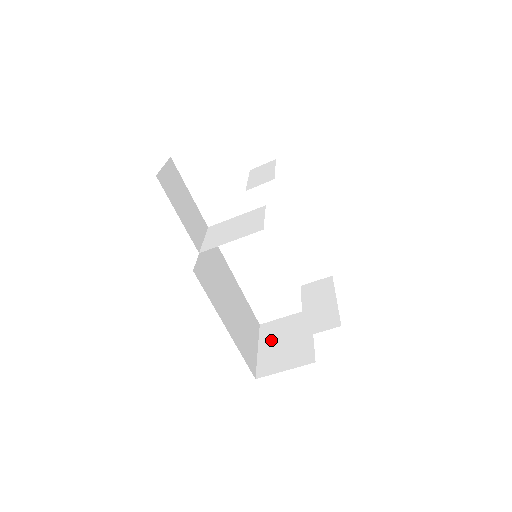
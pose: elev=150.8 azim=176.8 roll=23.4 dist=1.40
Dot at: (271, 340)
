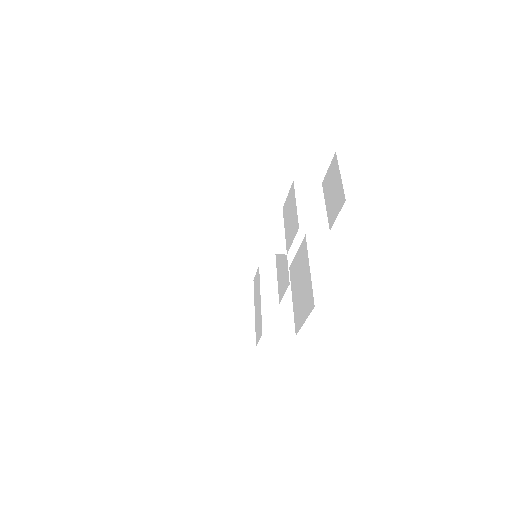
Dot at: (214, 302)
